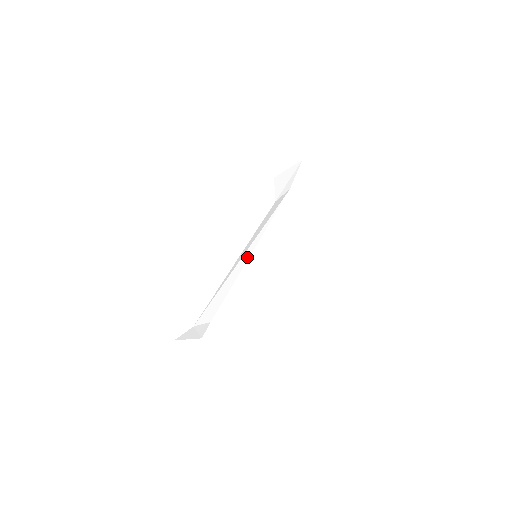
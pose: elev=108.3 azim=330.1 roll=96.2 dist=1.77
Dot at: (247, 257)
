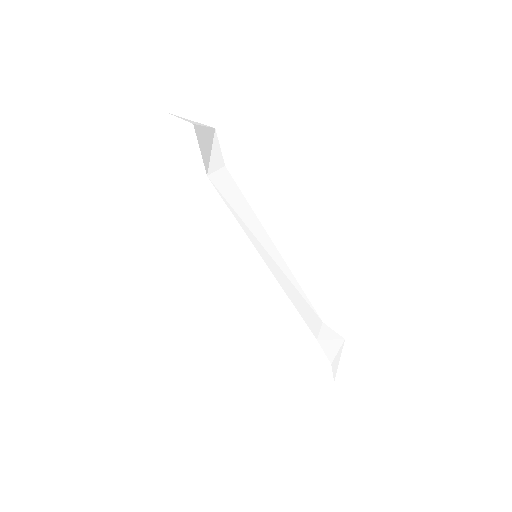
Dot at: (246, 279)
